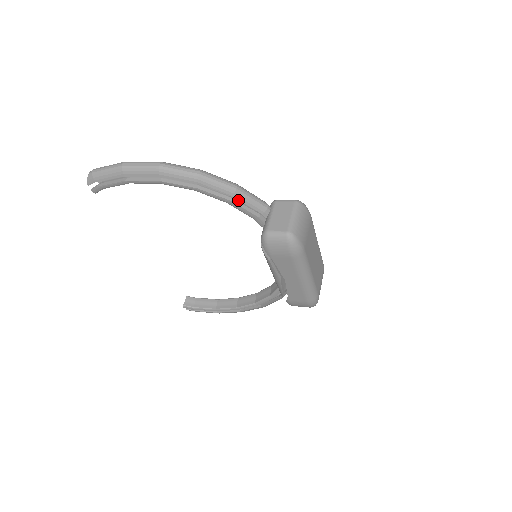
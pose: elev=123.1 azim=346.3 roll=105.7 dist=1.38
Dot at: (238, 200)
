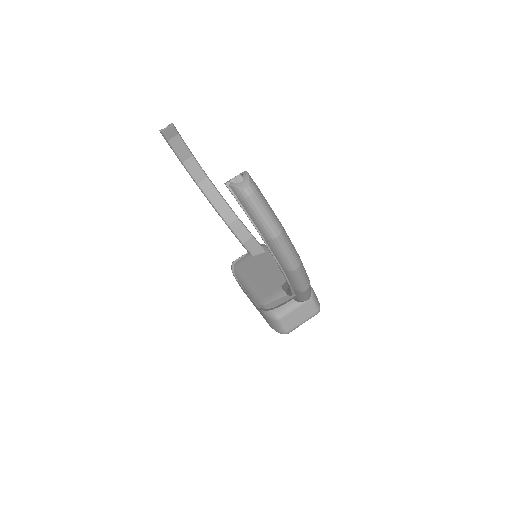
Dot at: occluded
